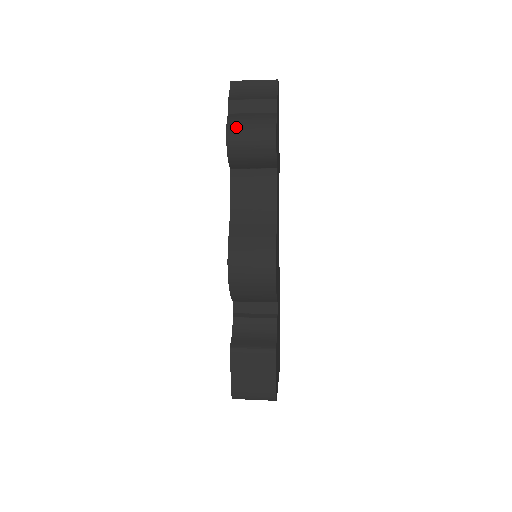
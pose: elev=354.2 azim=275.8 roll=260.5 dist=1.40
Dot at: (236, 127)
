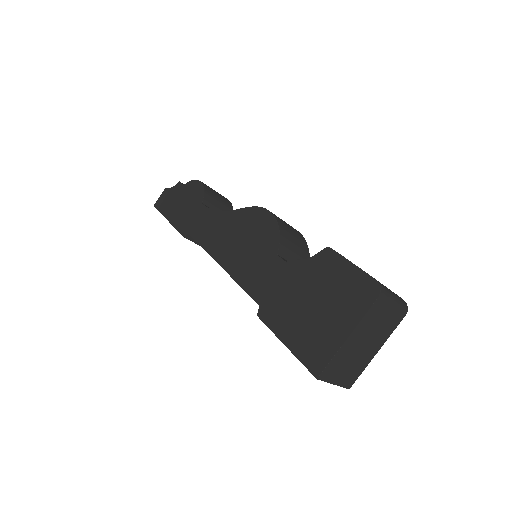
Dot at: occluded
